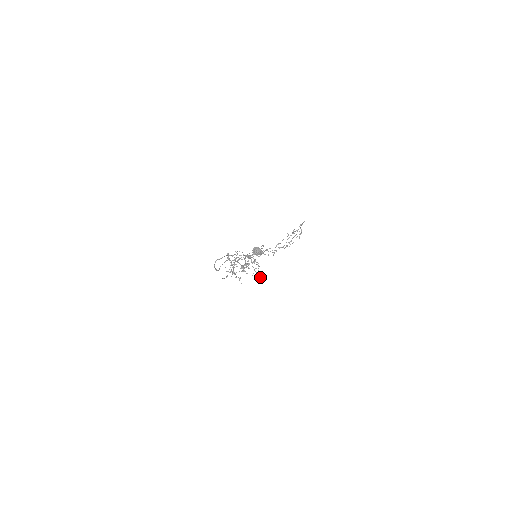
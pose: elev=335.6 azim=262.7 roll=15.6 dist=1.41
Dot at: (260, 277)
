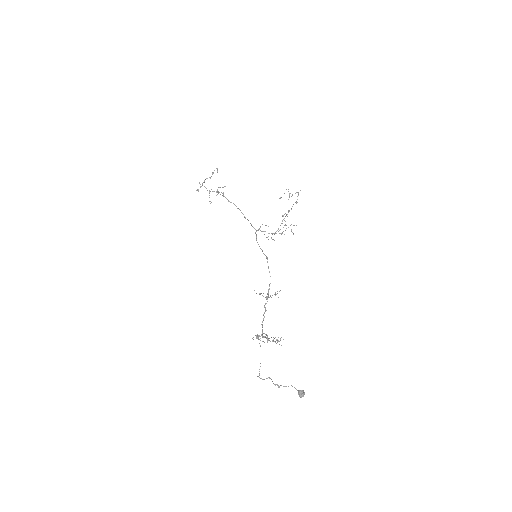
Dot at: occluded
